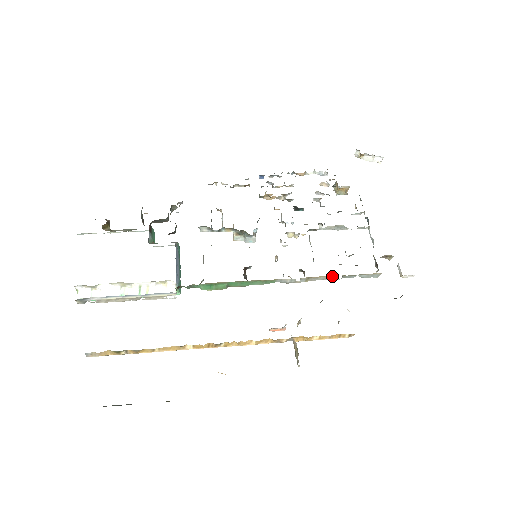
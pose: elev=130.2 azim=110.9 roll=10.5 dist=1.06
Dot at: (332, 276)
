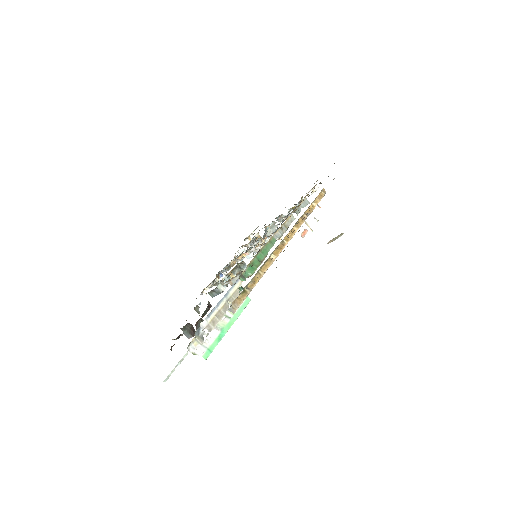
Dot at: (292, 216)
